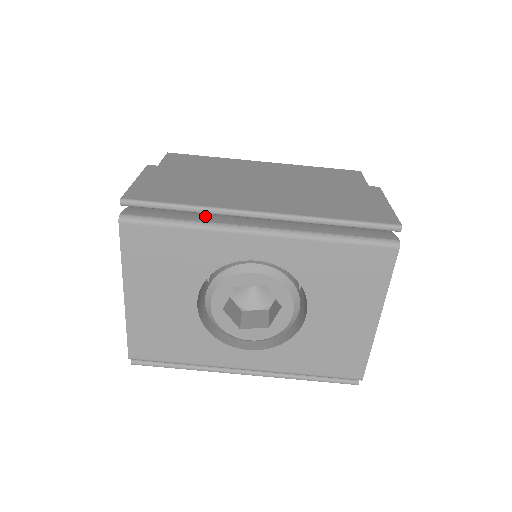
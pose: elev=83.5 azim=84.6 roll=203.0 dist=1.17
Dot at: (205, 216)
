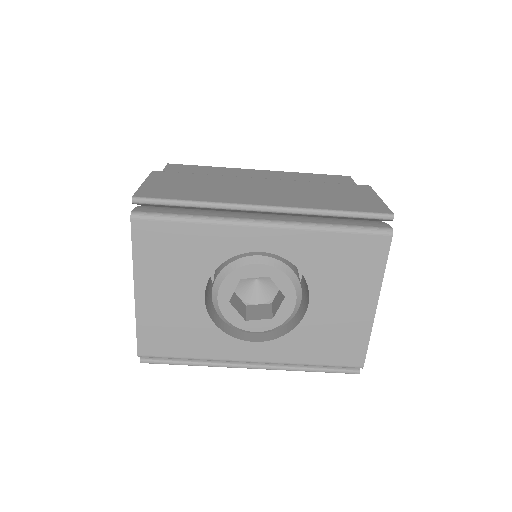
Dot at: (211, 212)
